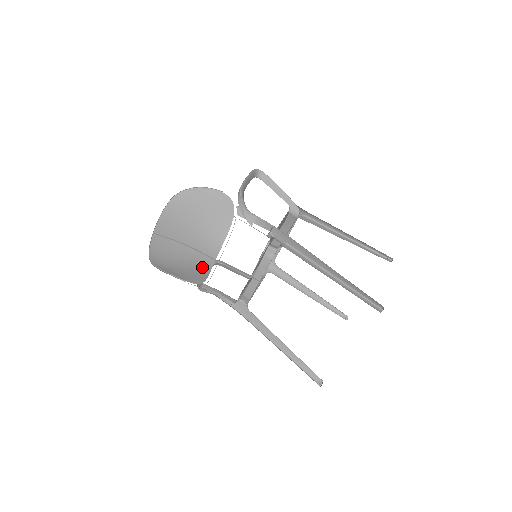
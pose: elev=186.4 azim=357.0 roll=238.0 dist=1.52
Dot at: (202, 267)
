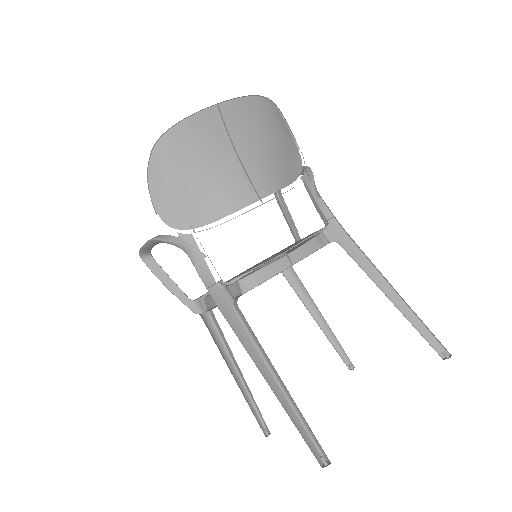
Dot at: (228, 199)
